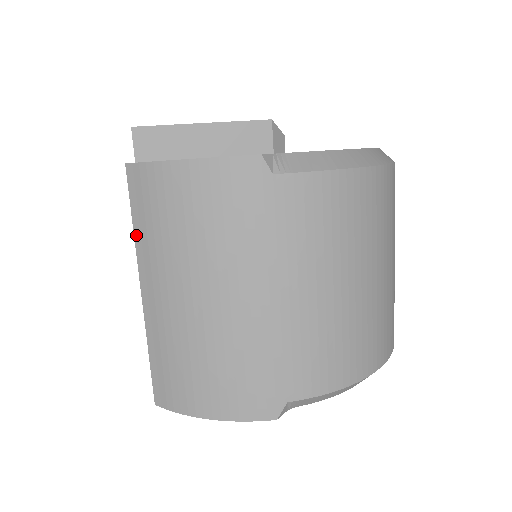
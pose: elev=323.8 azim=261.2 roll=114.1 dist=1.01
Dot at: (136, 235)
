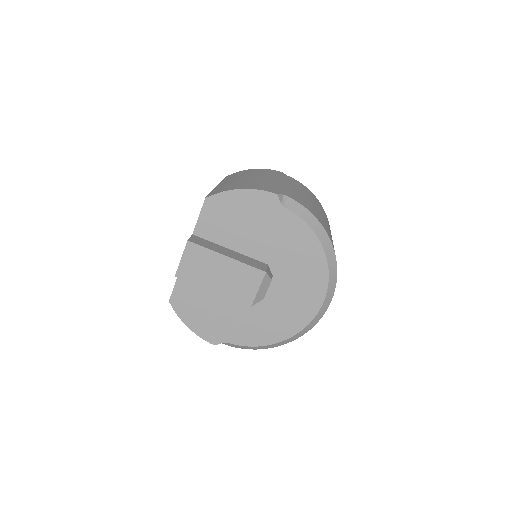
Dot at: occluded
